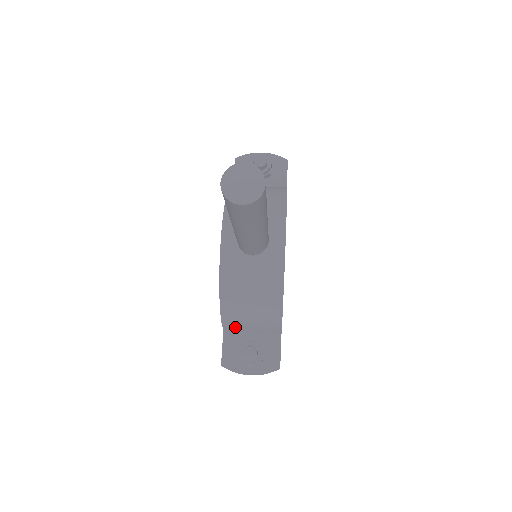
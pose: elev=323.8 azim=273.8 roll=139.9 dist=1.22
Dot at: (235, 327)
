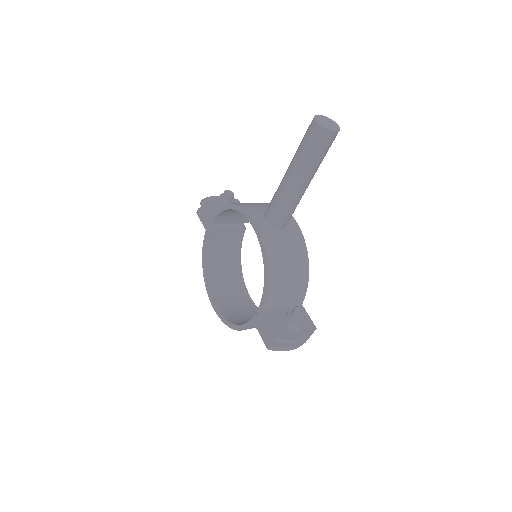
Dot at: (273, 302)
